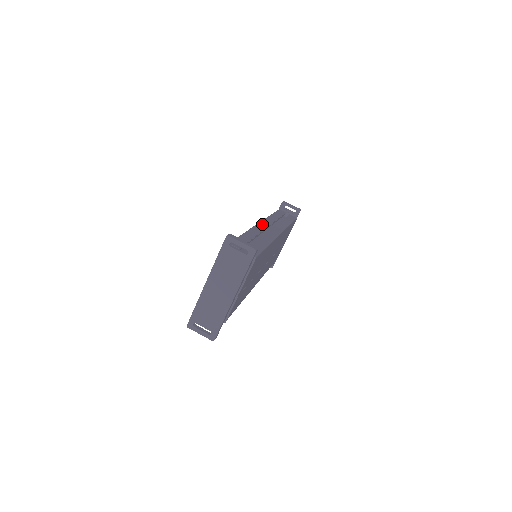
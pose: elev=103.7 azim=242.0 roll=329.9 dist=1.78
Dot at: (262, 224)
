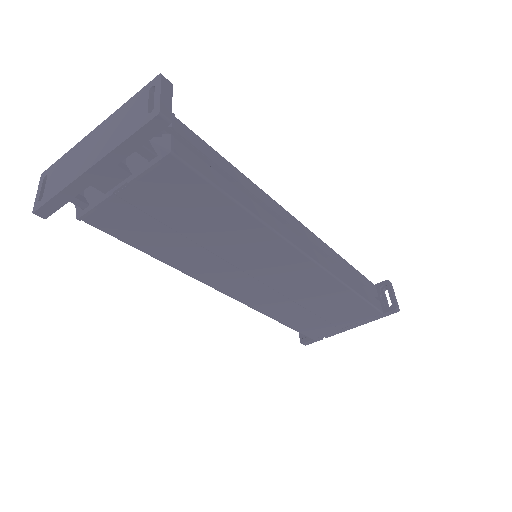
Dot at: (301, 226)
